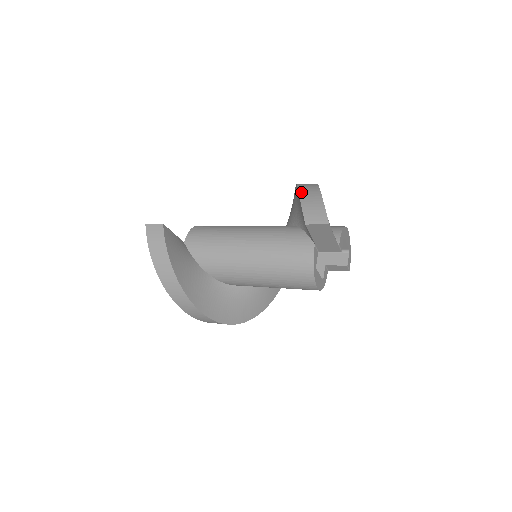
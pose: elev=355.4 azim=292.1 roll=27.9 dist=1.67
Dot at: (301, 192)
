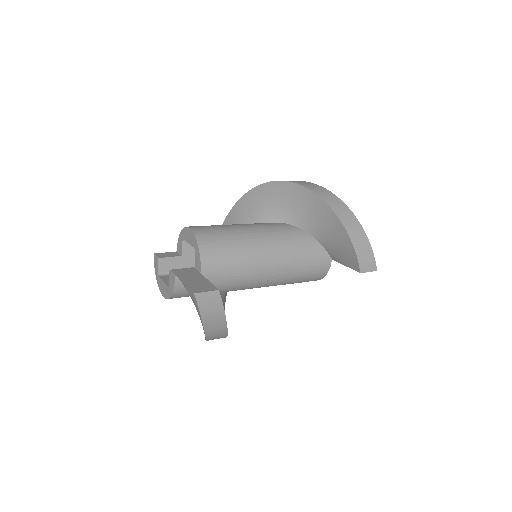
Dot at: (349, 231)
